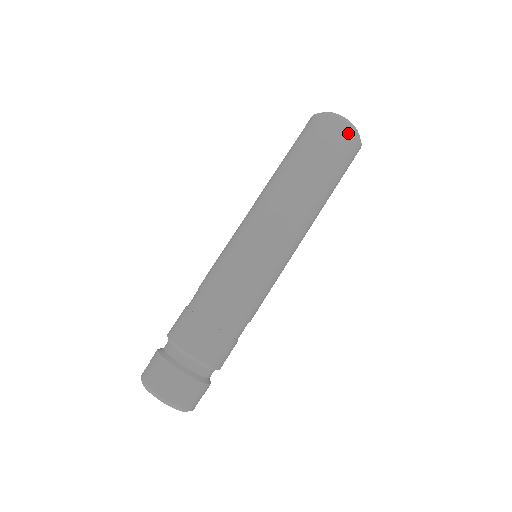
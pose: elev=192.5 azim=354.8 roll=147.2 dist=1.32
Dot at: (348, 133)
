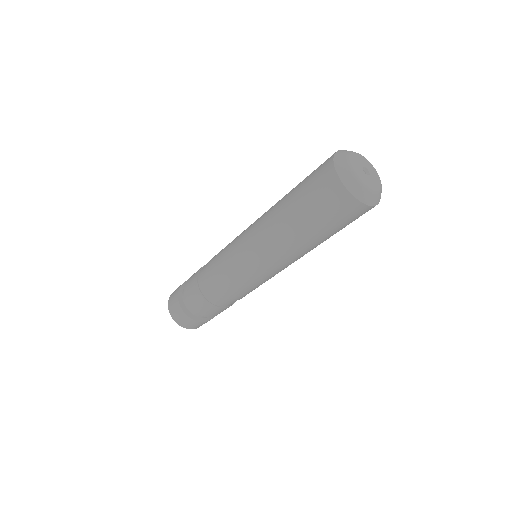
Dot at: (337, 187)
